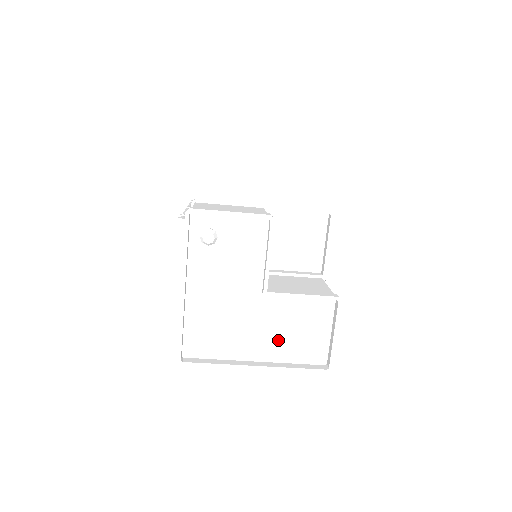
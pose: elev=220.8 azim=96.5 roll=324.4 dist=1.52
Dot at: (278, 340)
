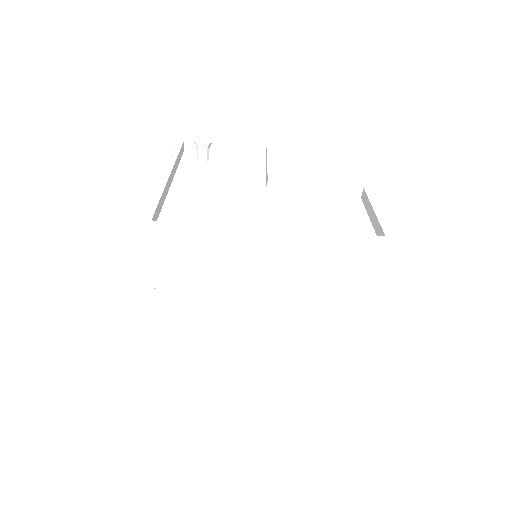
Dot at: (298, 224)
